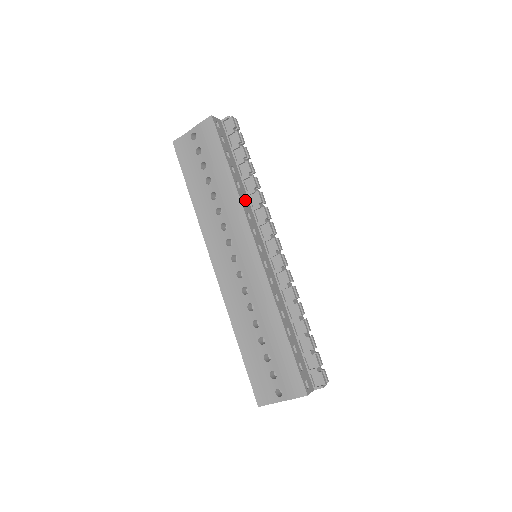
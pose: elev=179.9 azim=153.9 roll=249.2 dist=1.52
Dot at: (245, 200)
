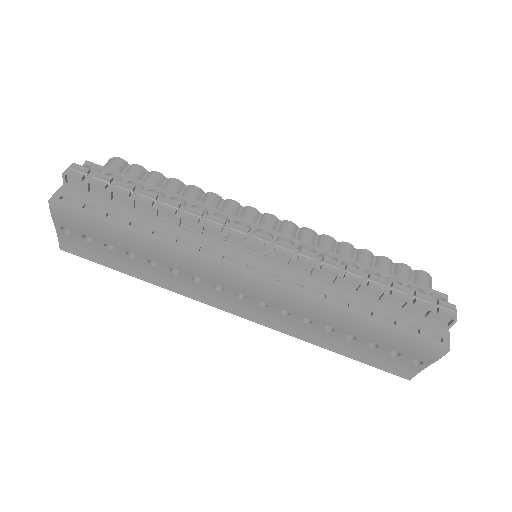
Dot at: (182, 238)
